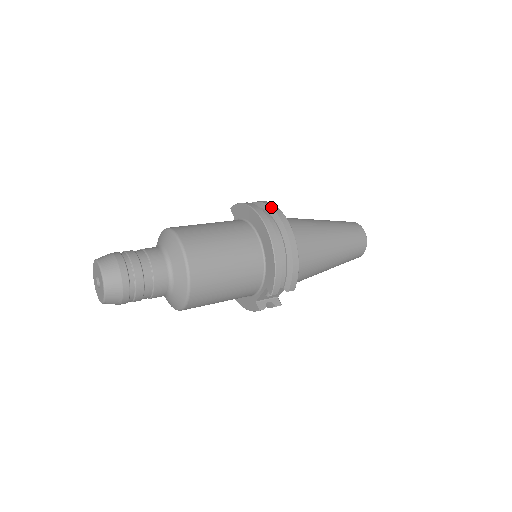
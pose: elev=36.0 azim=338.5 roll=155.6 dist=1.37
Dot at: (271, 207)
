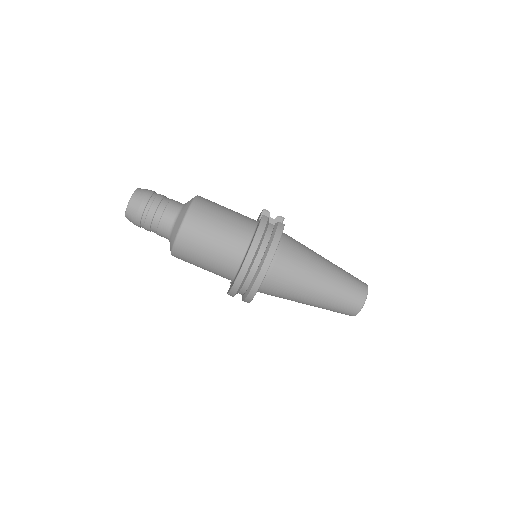
Dot at: (267, 254)
